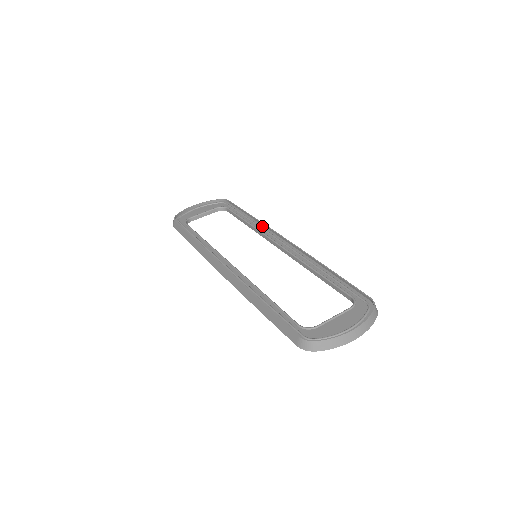
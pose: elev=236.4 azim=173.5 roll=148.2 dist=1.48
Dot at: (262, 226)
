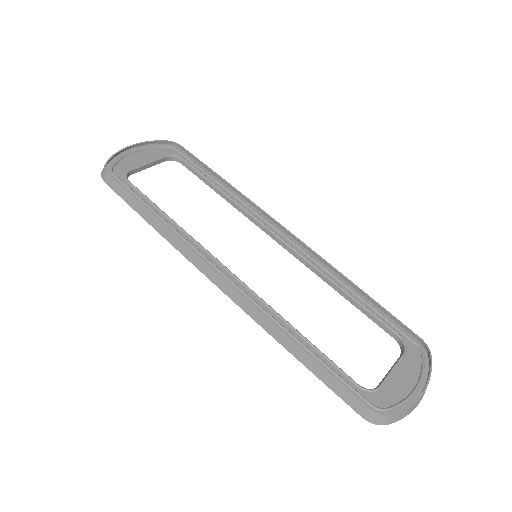
Dot at: (245, 201)
